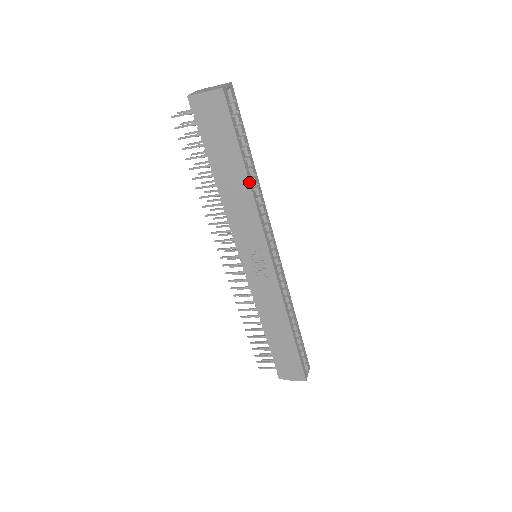
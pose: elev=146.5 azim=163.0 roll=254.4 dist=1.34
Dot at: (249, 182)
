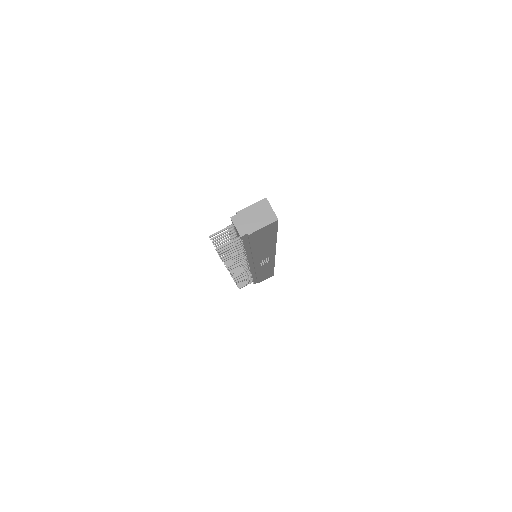
Dot at: (276, 241)
